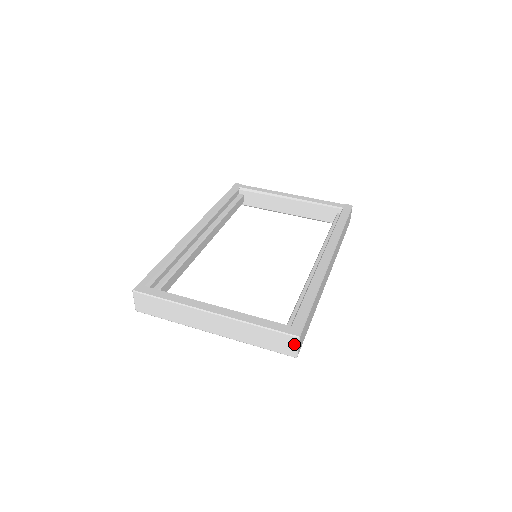
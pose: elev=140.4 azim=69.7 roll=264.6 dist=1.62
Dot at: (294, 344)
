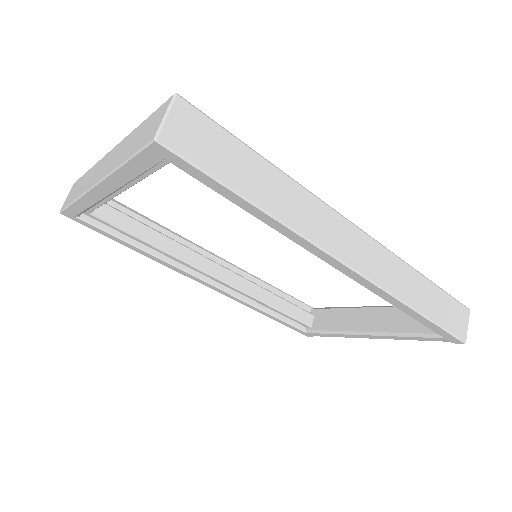
Dot at: (164, 112)
